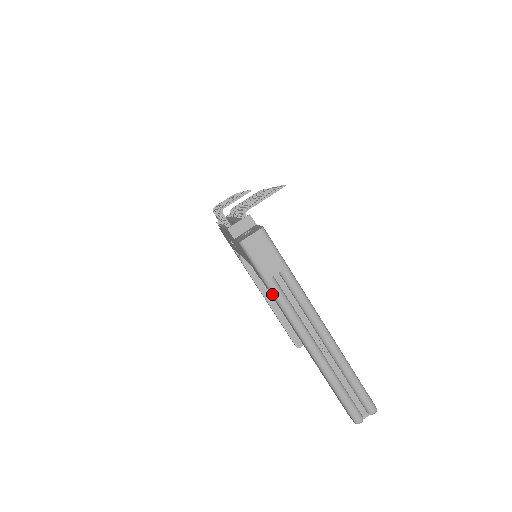
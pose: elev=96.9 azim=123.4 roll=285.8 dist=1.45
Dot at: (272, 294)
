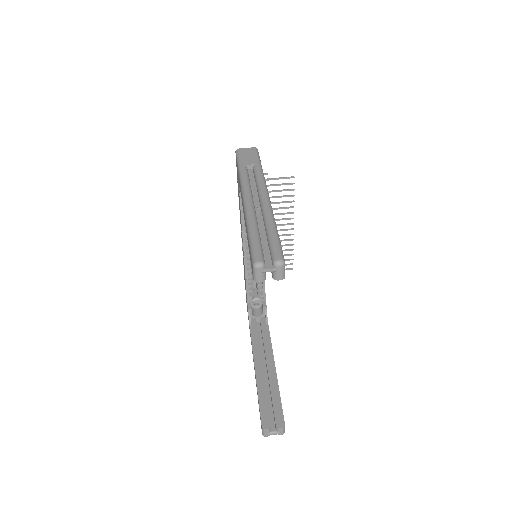
Dot at: (239, 174)
